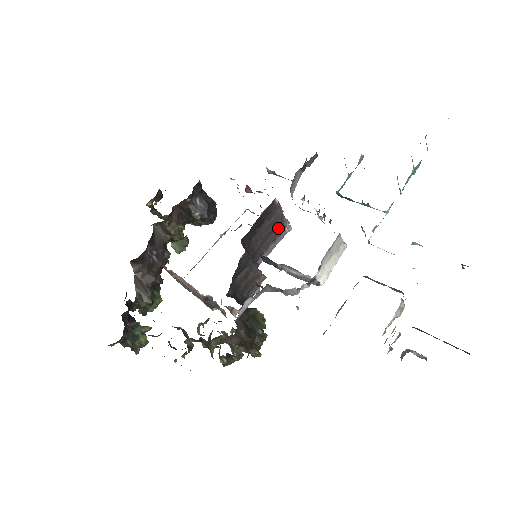
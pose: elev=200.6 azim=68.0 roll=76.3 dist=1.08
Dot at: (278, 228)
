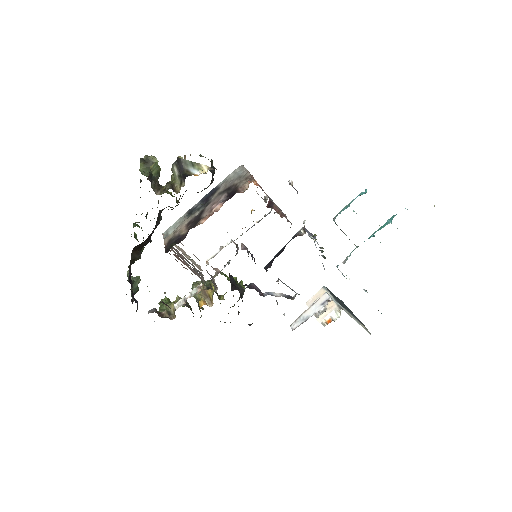
Dot at: occluded
